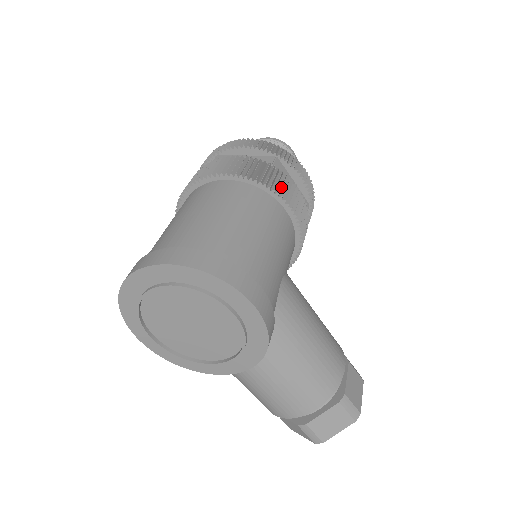
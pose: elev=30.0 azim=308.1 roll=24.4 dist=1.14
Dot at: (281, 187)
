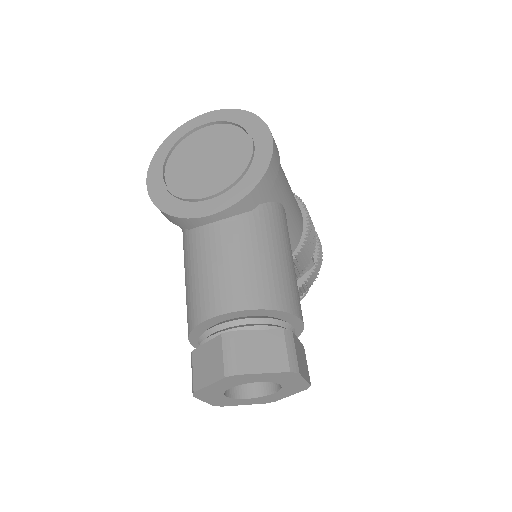
Dot at: occluded
